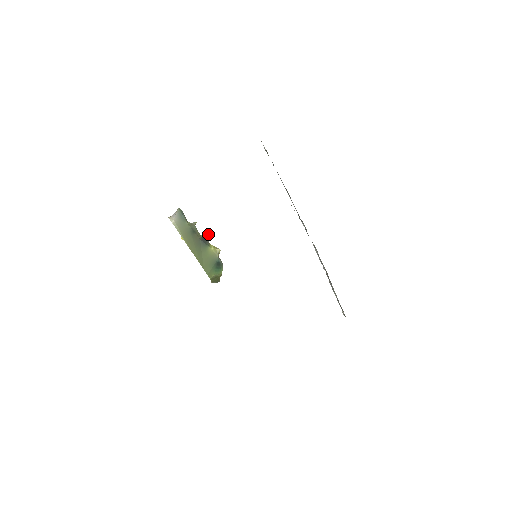
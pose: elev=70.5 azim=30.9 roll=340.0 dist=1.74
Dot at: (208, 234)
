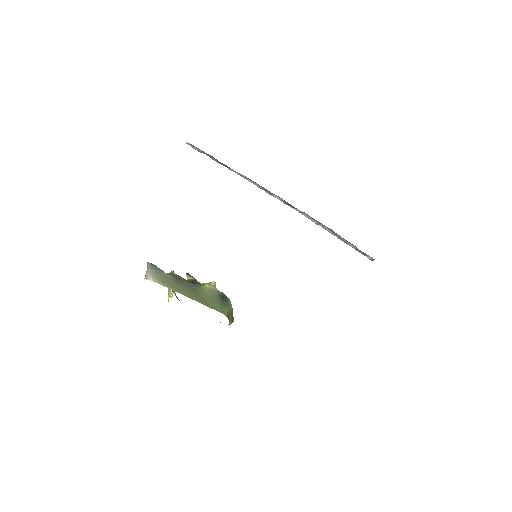
Dot at: (192, 277)
